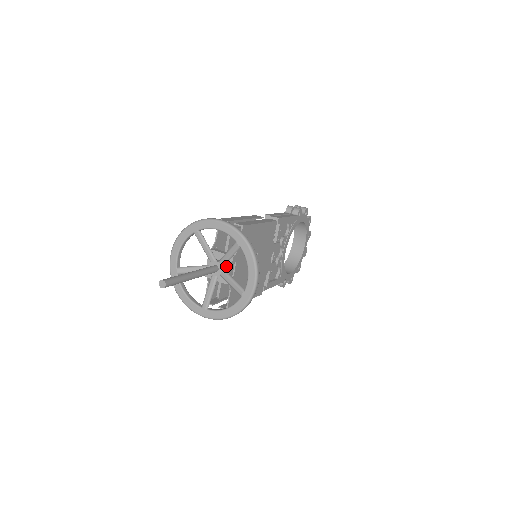
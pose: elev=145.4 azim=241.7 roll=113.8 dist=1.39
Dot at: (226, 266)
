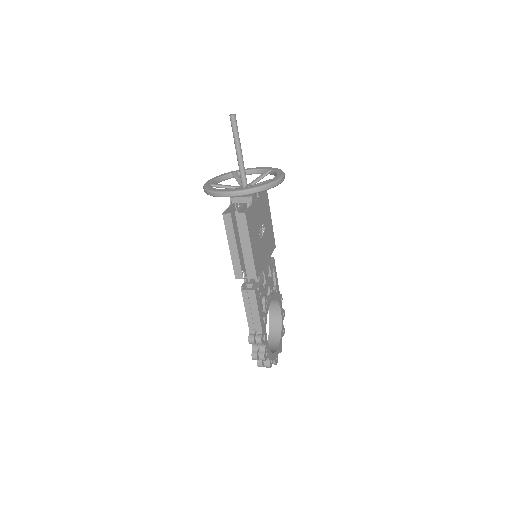
Dot at: occluded
